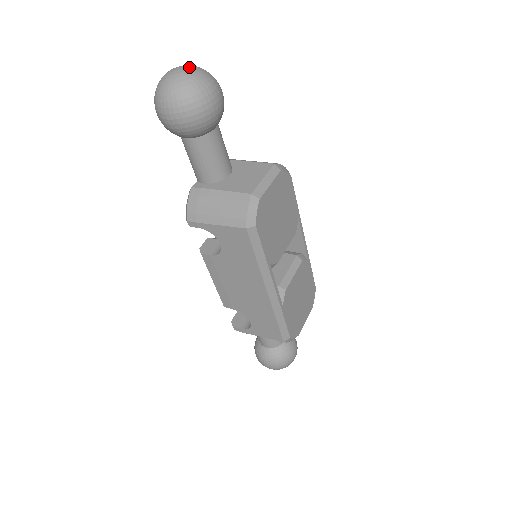
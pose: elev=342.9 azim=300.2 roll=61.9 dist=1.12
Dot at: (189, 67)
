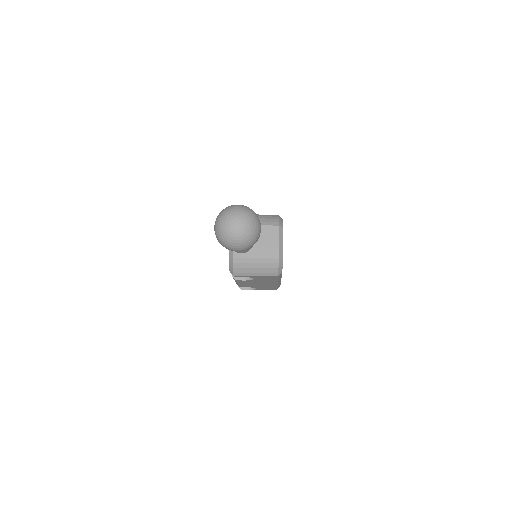
Dot at: (243, 219)
